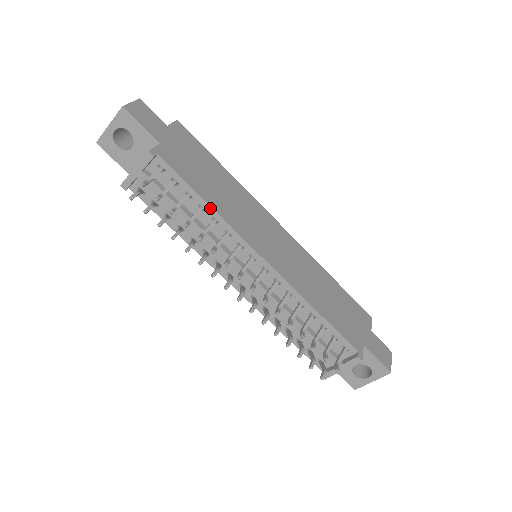
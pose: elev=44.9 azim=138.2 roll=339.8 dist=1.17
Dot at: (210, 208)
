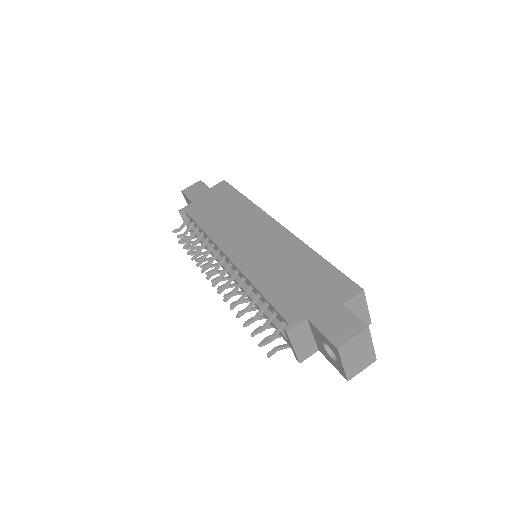
Dot at: (203, 231)
